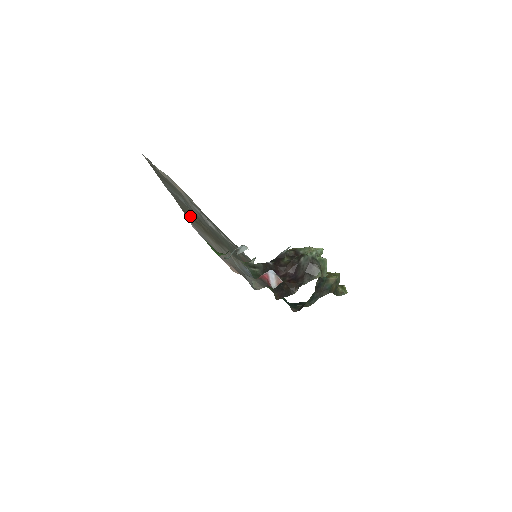
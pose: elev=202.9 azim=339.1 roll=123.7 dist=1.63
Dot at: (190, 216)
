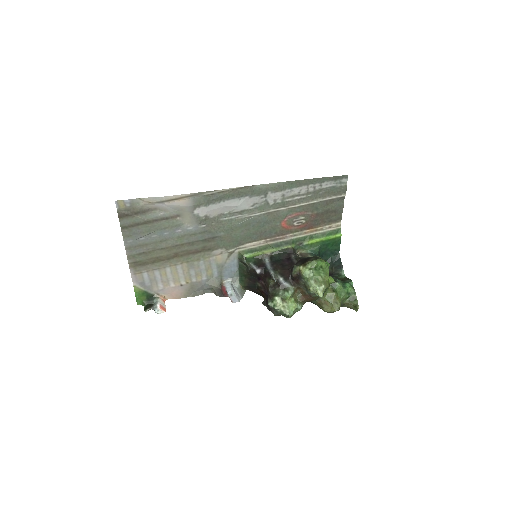
Dot at: (148, 260)
